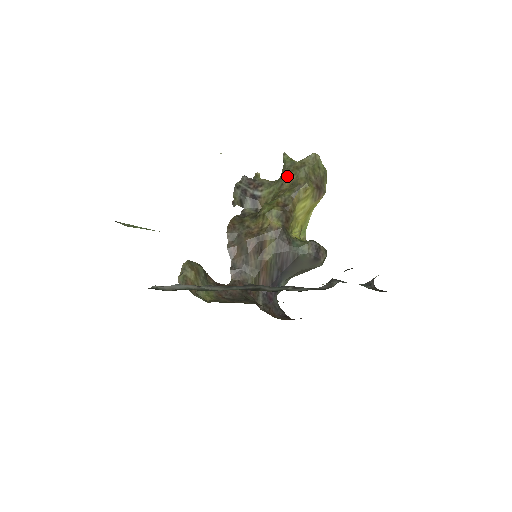
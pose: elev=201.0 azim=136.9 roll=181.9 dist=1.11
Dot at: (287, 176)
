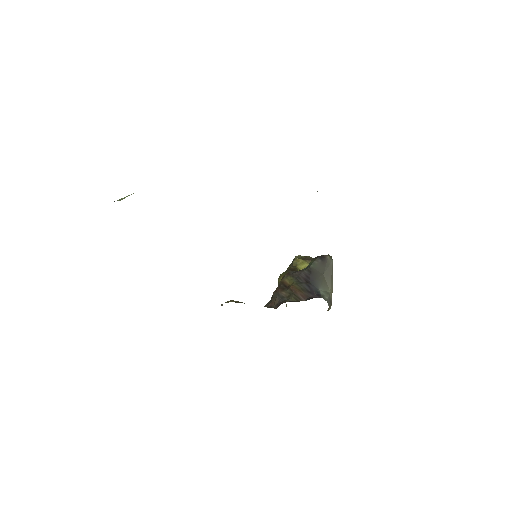
Dot at: occluded
